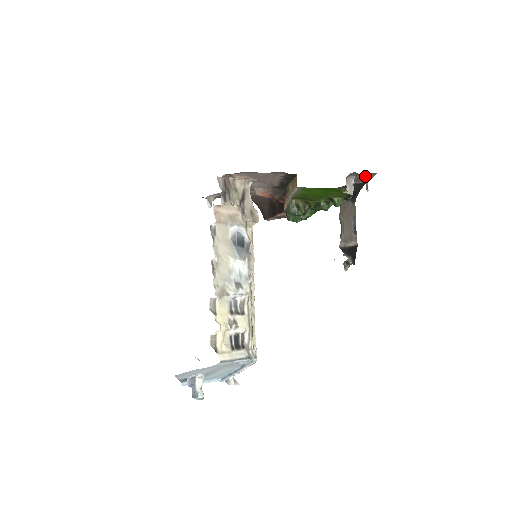
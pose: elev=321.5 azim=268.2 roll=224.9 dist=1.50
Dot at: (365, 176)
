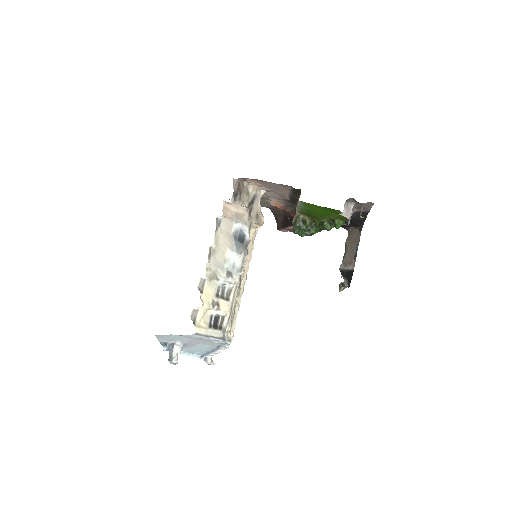
Dot at: (364, 205)
